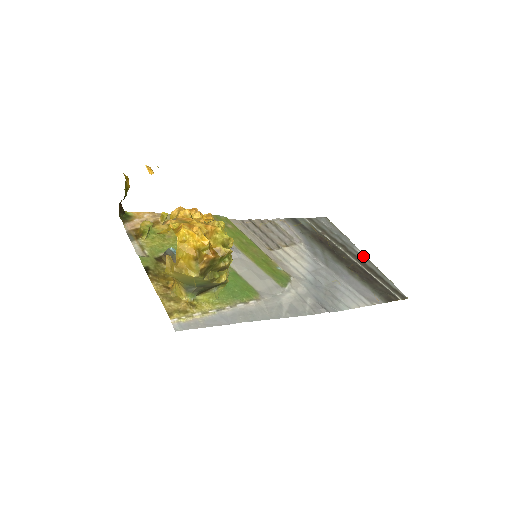
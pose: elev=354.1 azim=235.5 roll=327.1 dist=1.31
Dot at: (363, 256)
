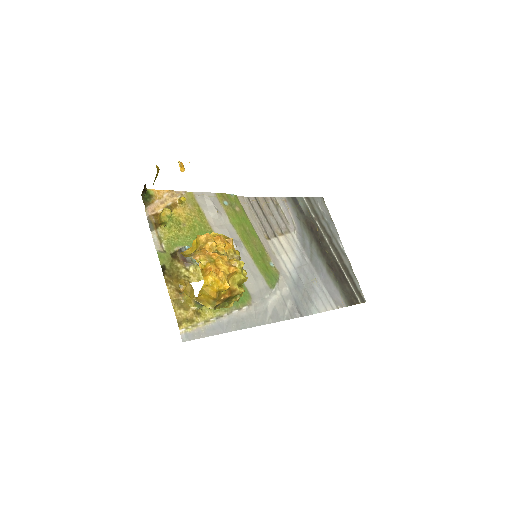
Dot at: (343, 250)
